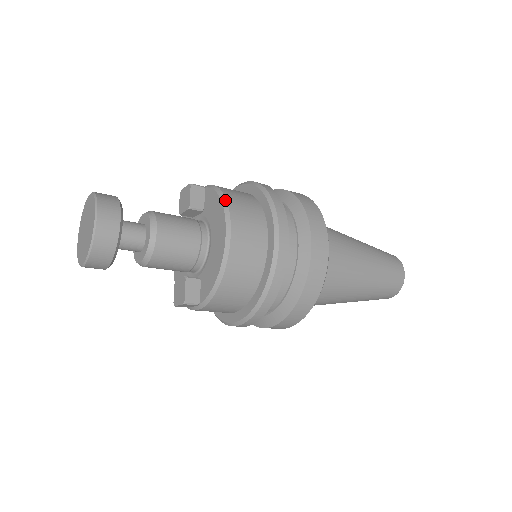
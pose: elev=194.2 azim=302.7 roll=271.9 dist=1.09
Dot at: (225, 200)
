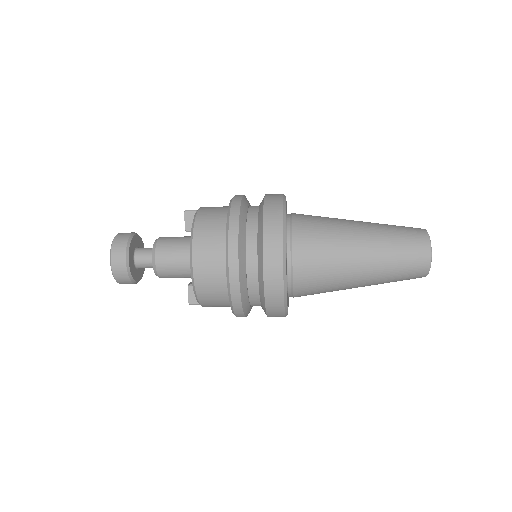
Dot at: (192, 233)
